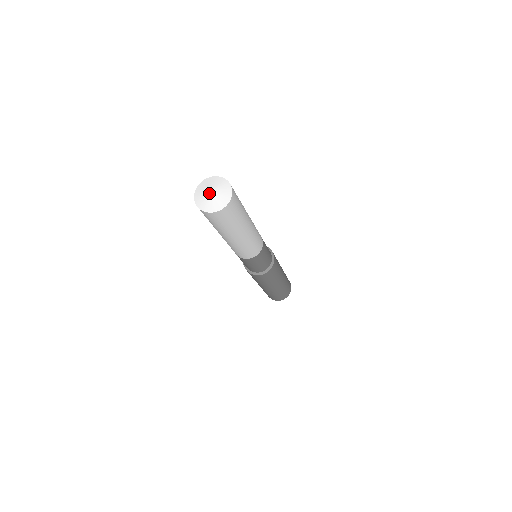
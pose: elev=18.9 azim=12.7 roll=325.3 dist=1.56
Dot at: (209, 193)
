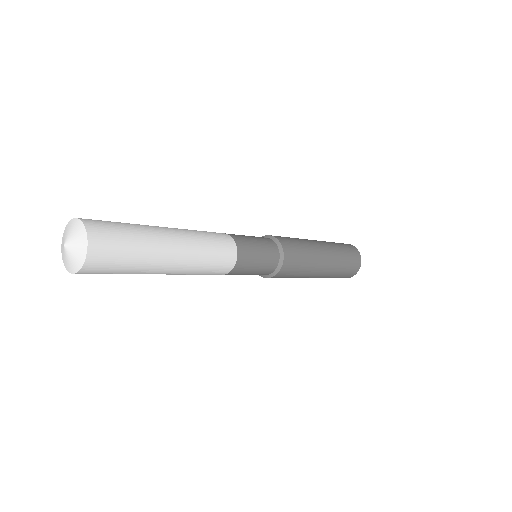
Dot at: (64, 249)
